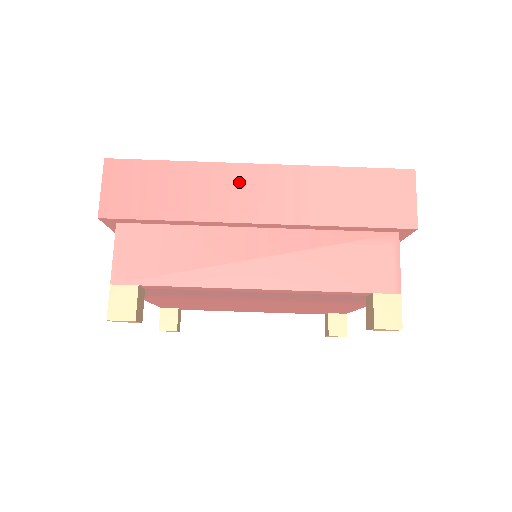
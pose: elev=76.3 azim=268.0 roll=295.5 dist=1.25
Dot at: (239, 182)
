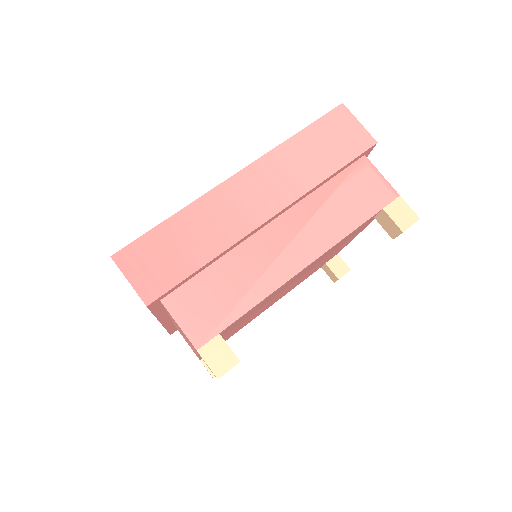
Dot at: (232, 198)
